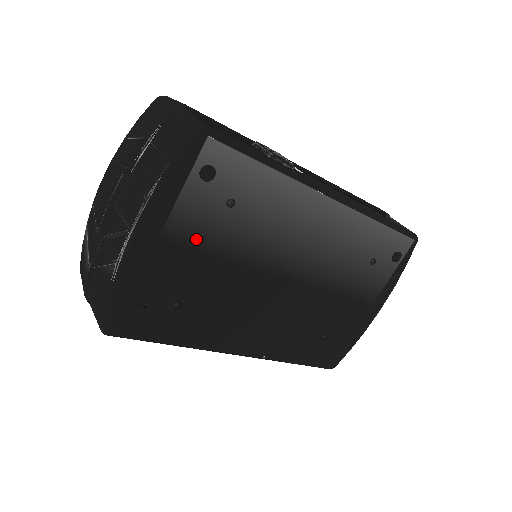
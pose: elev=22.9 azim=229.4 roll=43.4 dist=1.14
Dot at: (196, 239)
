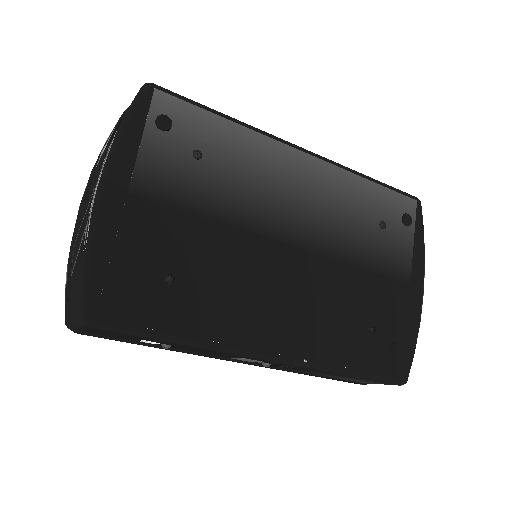
Dot at: (171, 195)
